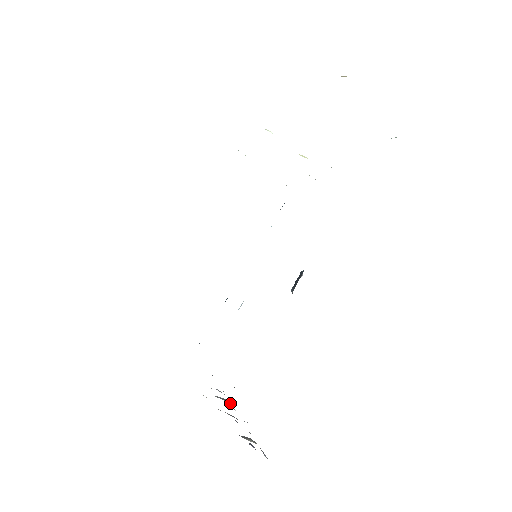
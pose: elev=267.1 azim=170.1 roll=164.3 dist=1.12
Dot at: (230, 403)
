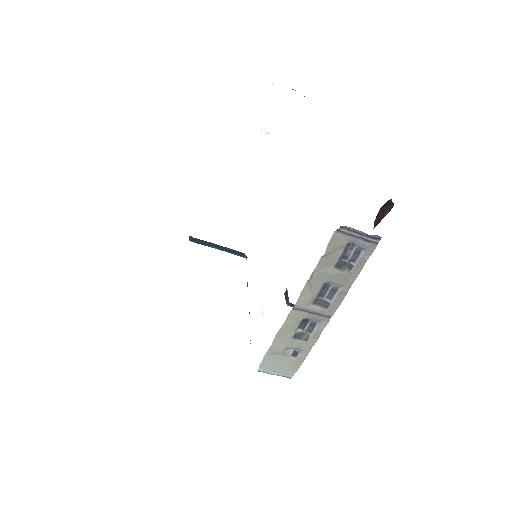
Dot at: (308, 337)
